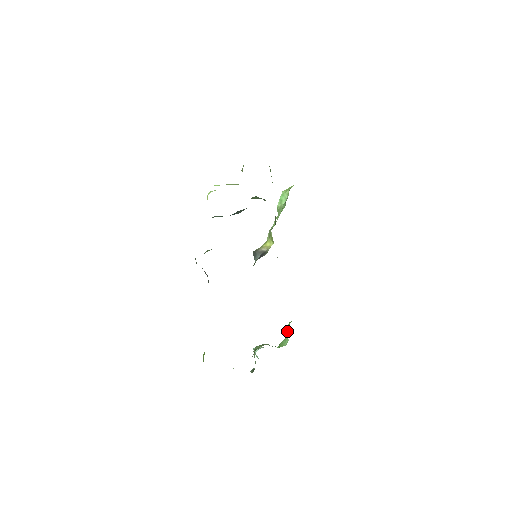
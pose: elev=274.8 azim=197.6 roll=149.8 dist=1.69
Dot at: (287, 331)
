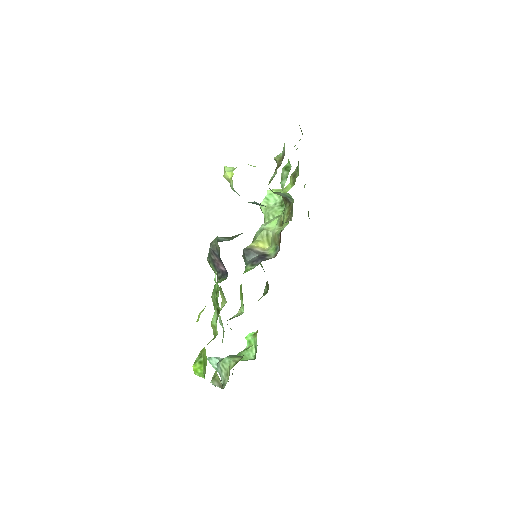
Dot at: (249, 342)
